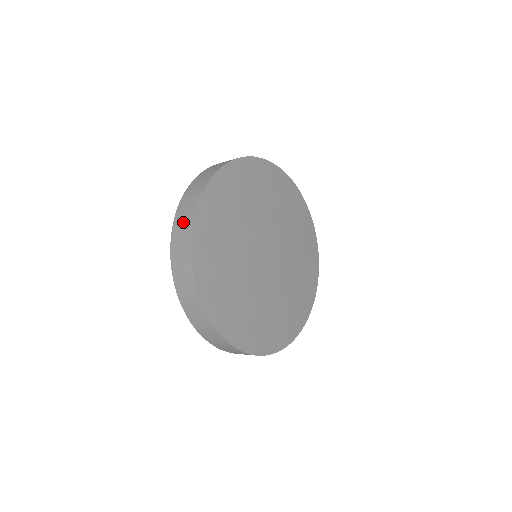
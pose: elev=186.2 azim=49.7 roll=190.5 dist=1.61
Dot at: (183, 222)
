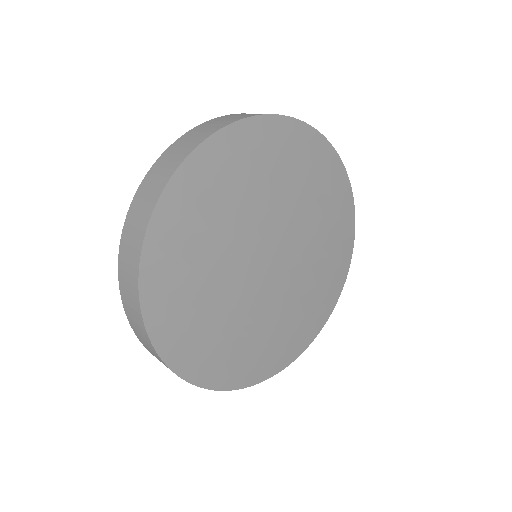
Dot at: occluded
